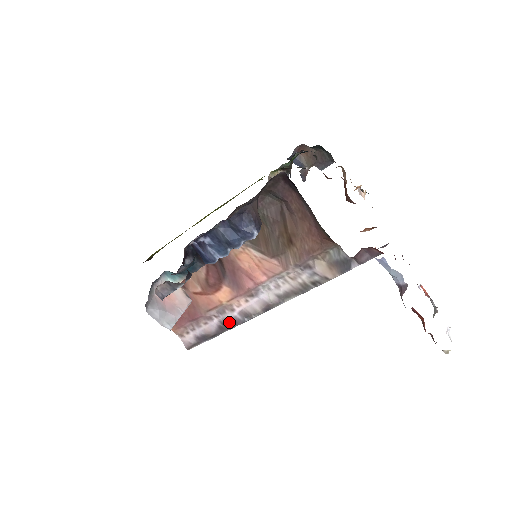
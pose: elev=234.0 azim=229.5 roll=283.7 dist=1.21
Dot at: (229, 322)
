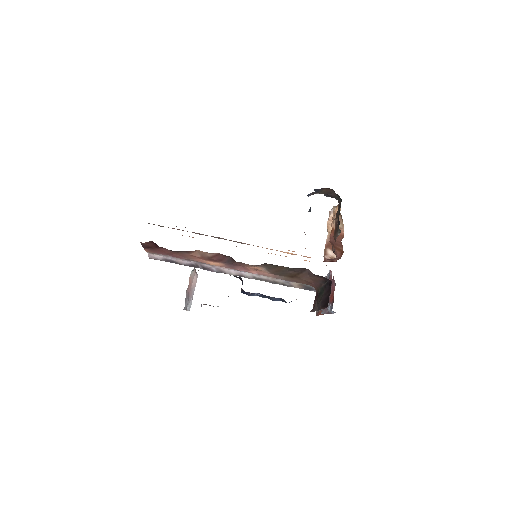
Dot at: (203, 267)
